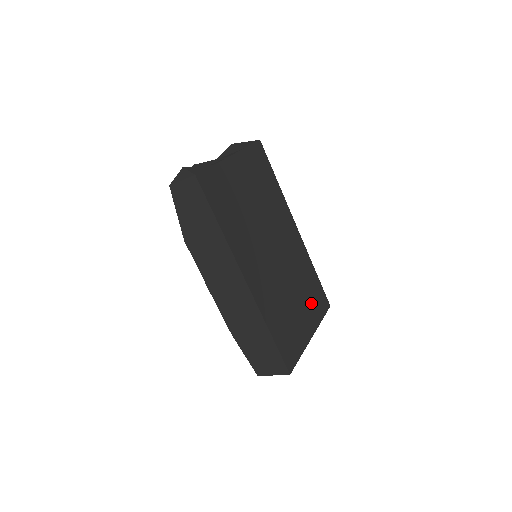
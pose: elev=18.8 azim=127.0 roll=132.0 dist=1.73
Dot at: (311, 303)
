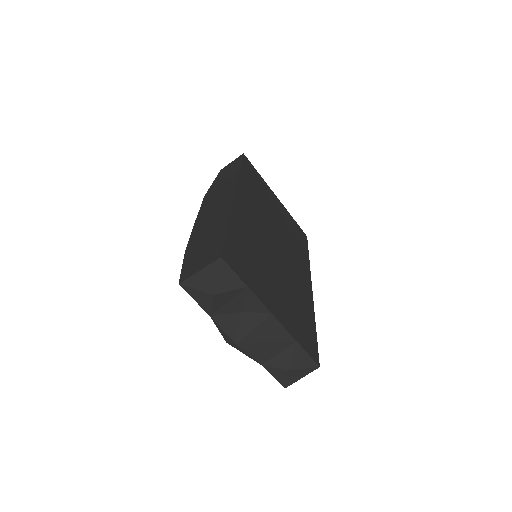
Dot at: (293, 315)
